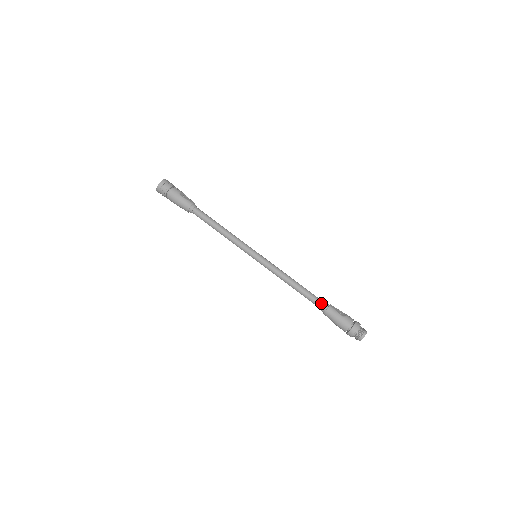
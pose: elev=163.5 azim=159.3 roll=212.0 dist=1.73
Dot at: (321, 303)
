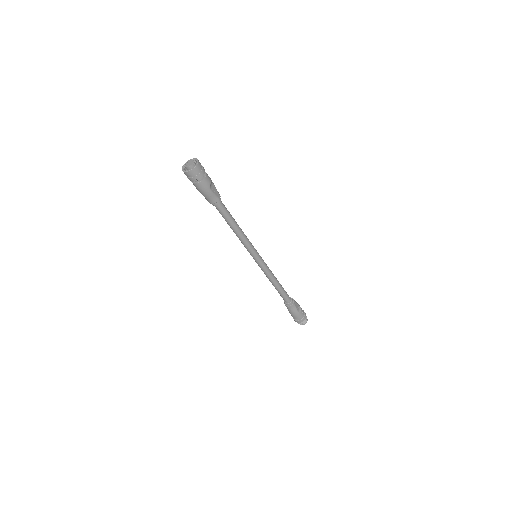
Dot at: (288, 300)
